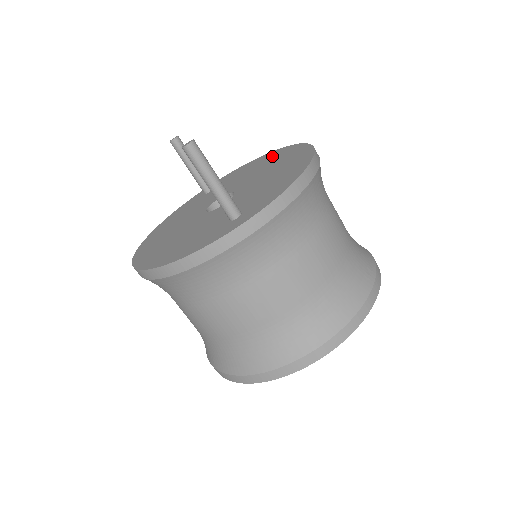
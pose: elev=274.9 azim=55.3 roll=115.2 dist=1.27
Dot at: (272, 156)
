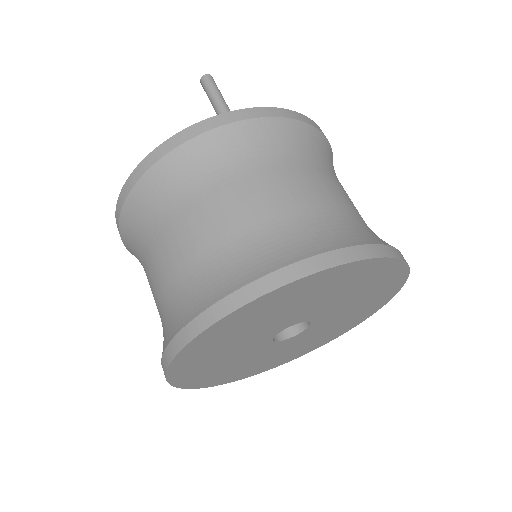
Dot at: occluded
